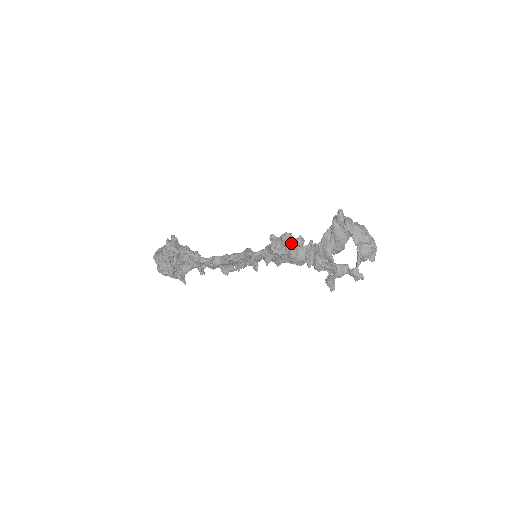
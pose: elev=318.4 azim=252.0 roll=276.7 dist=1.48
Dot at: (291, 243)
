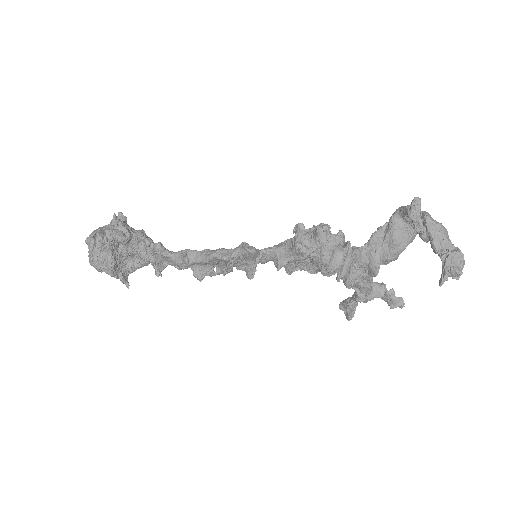
Dot at: (328, 240)
